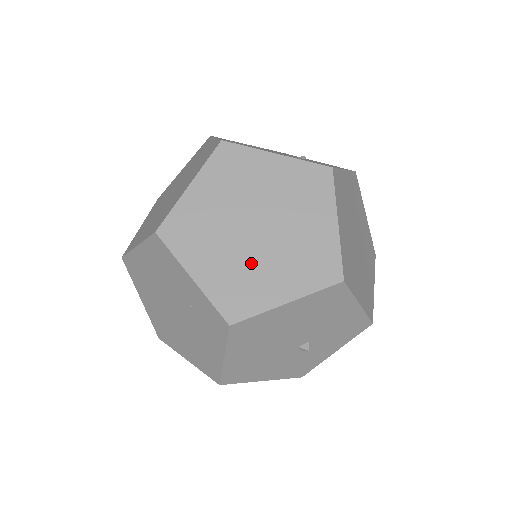
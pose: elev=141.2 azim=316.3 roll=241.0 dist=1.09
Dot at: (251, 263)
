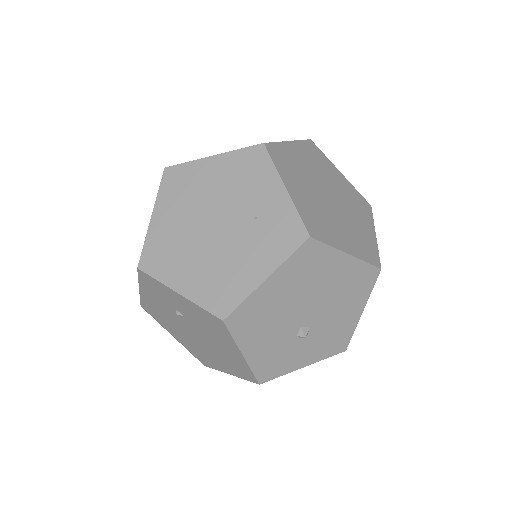
Dot at: (326, 213)
